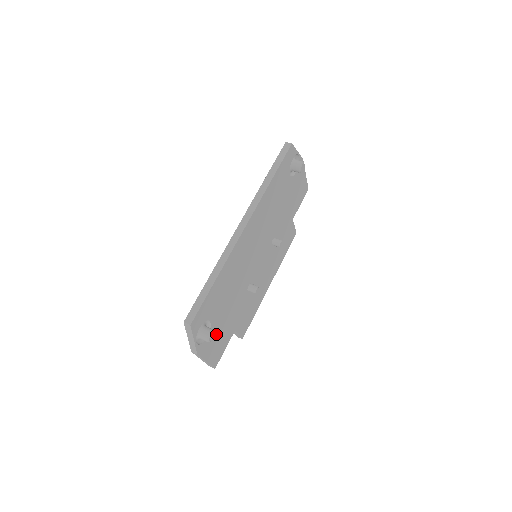
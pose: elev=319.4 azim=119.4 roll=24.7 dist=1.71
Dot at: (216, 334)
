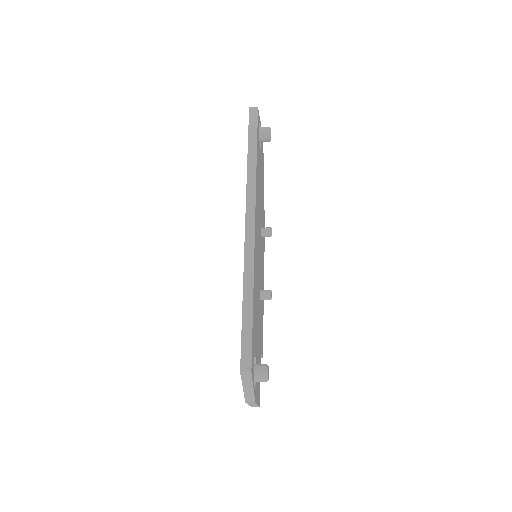
Dot at: occluded
